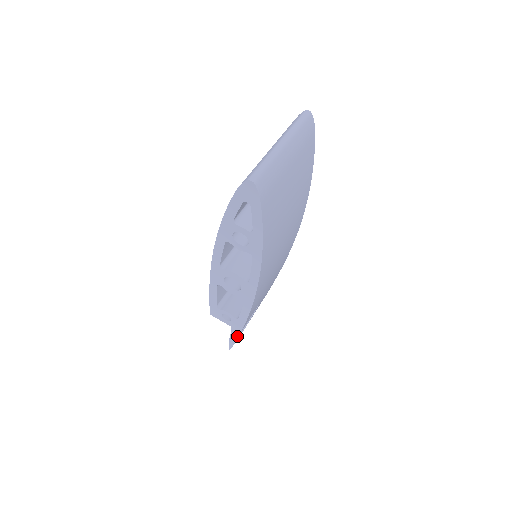
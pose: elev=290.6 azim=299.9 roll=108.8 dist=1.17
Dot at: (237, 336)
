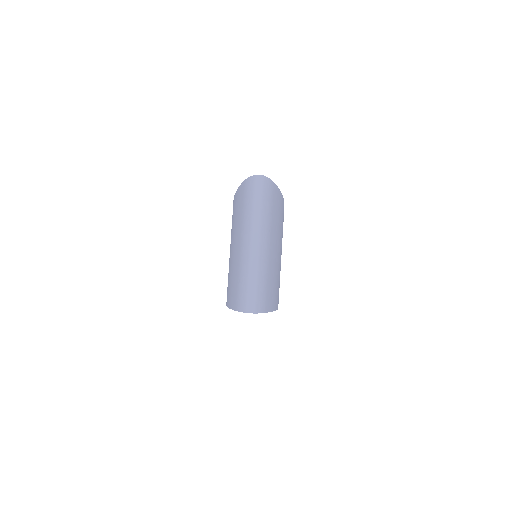
Dot at: occluded
